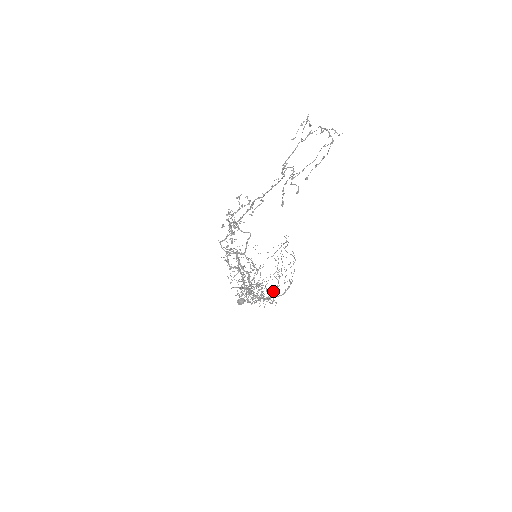
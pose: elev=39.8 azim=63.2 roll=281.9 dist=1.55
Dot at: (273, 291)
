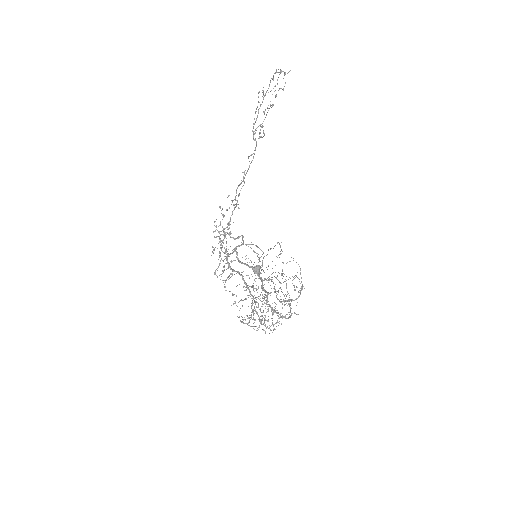
Dot at: occluded
